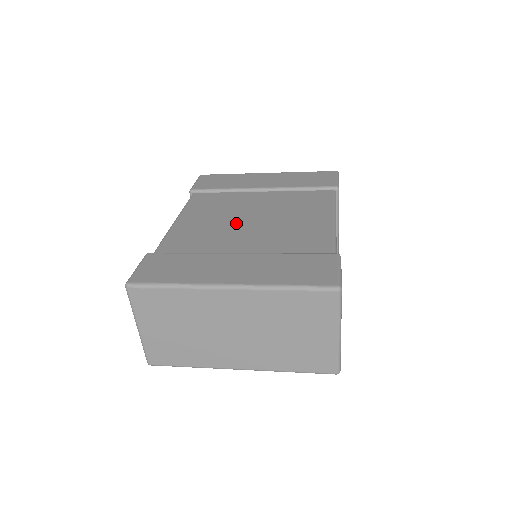
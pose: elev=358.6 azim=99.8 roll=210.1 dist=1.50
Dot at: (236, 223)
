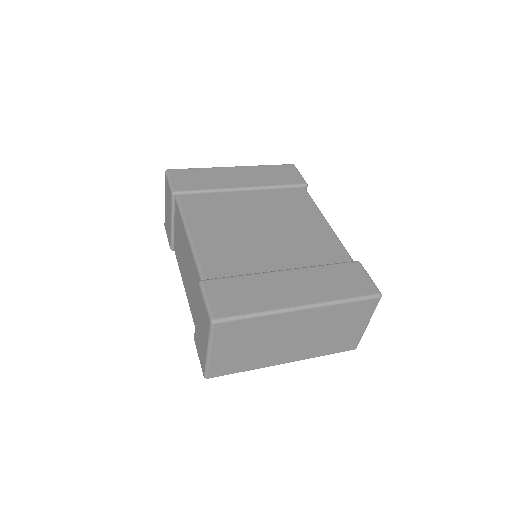
Dot at: (251, 233)
